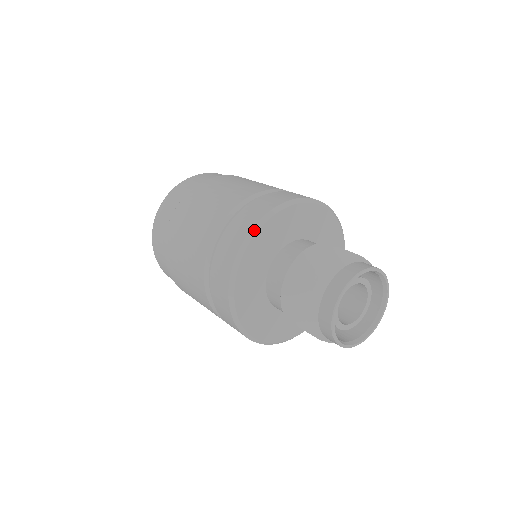
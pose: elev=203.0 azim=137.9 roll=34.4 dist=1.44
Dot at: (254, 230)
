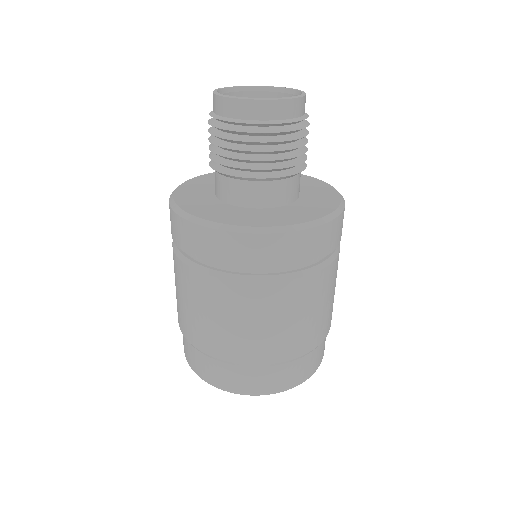
Dot at: occluded
